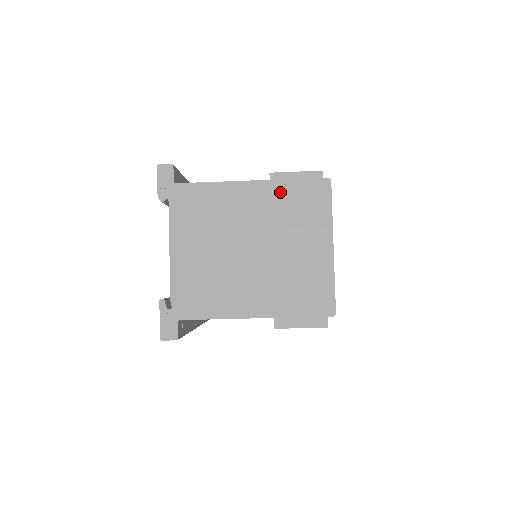
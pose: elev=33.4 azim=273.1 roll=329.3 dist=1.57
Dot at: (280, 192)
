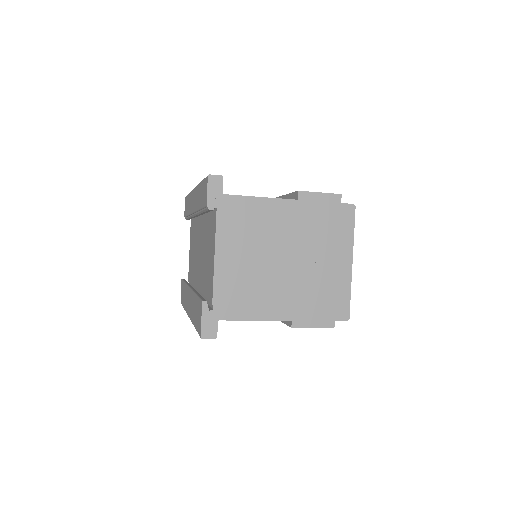
Dot at: (314, 212)
